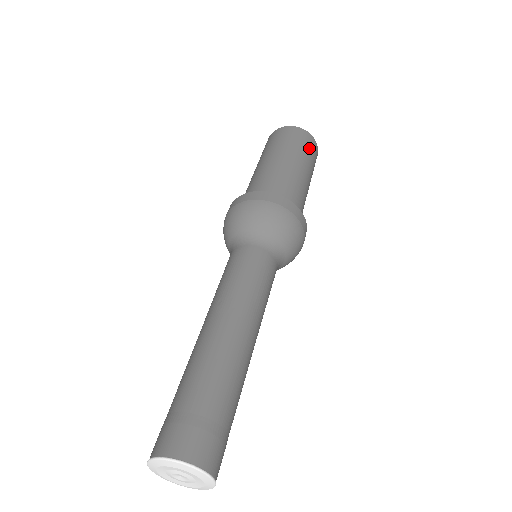
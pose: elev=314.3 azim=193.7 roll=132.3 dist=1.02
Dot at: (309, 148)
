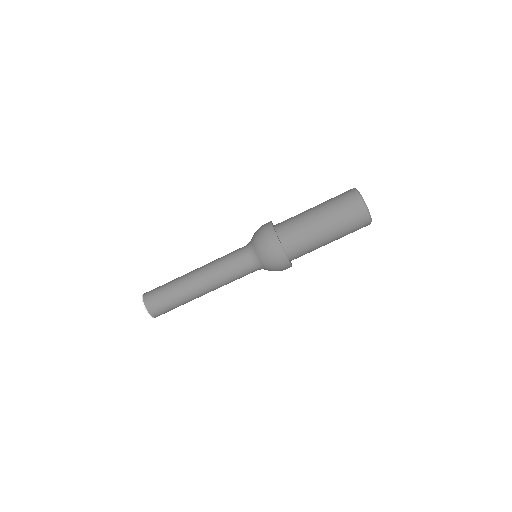
Dot at: (356, 229)
